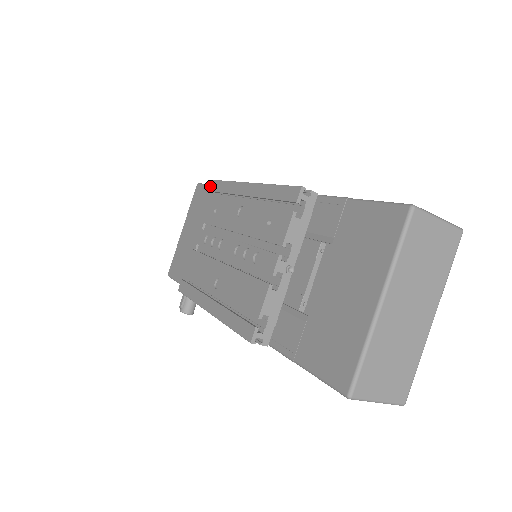
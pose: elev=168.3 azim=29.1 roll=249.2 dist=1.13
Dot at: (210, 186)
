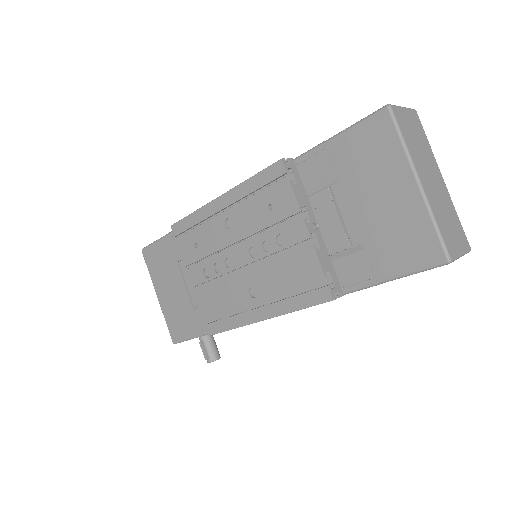
Dot at: (161, 240)
